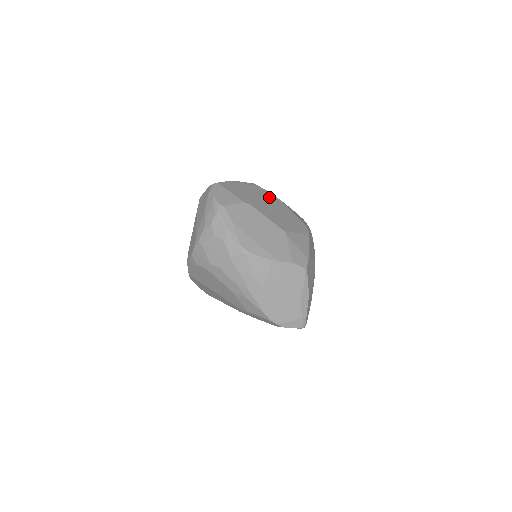
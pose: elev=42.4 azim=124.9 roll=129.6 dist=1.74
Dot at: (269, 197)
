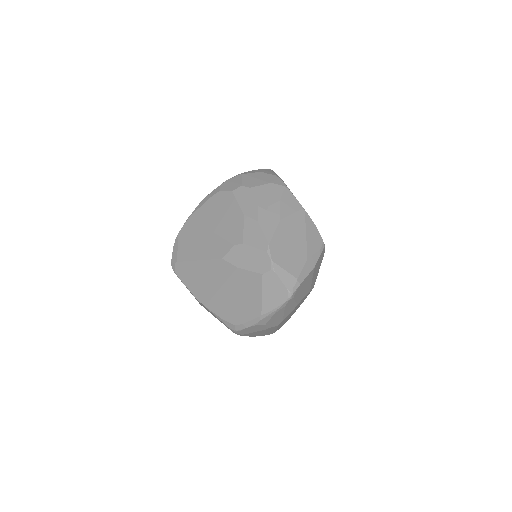
Dot at: occluded
